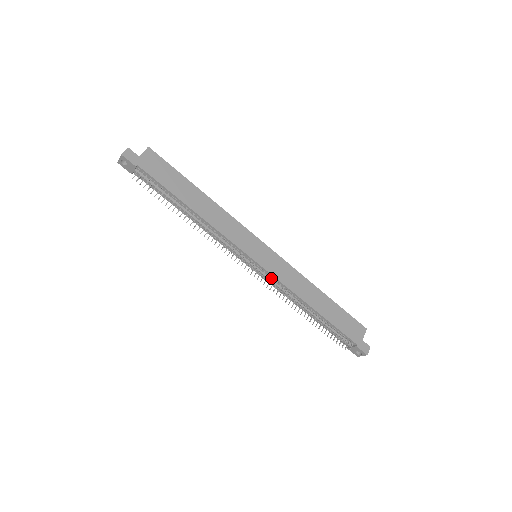
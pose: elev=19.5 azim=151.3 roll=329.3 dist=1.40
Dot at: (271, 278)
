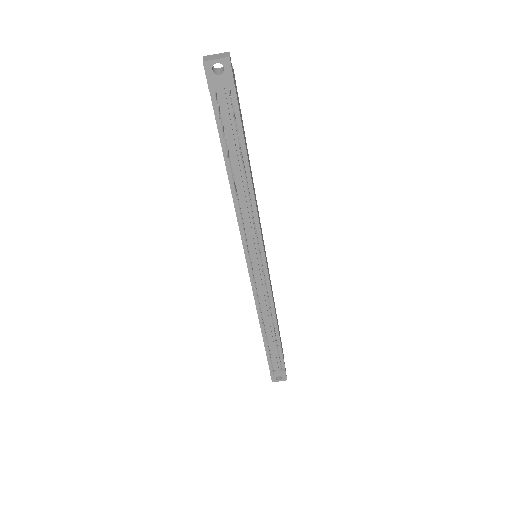
Dot at: (264, 286)
